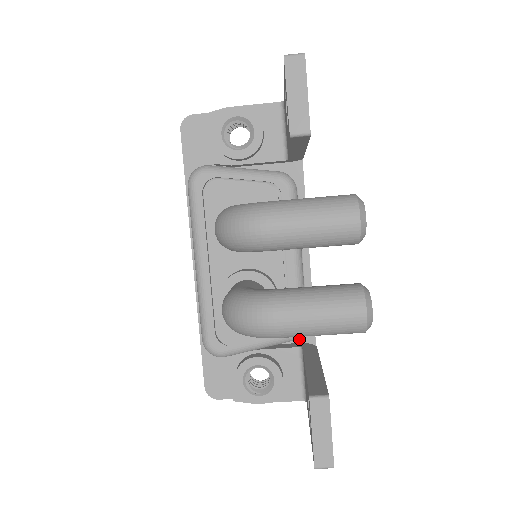
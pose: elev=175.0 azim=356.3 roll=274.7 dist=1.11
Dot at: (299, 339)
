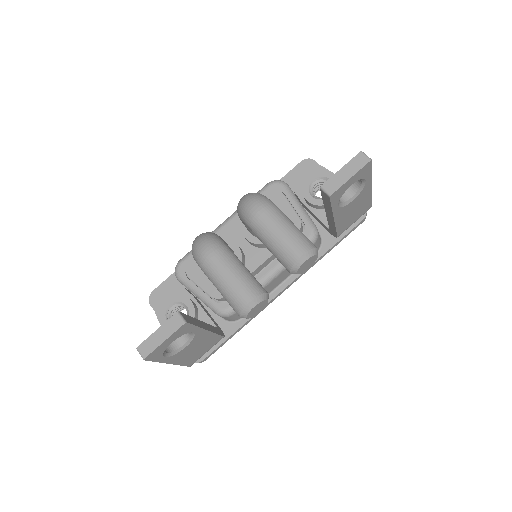
Dot at: (223, 326)
